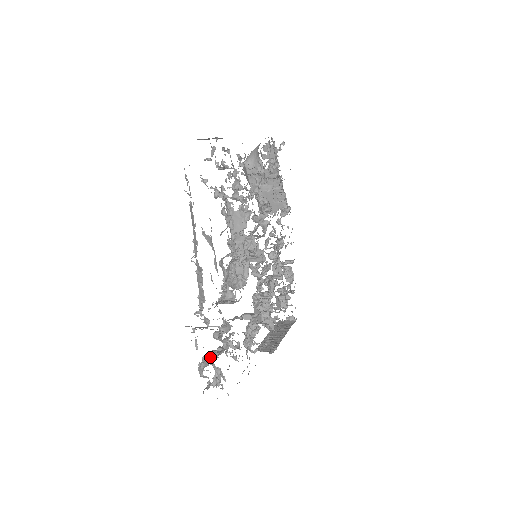
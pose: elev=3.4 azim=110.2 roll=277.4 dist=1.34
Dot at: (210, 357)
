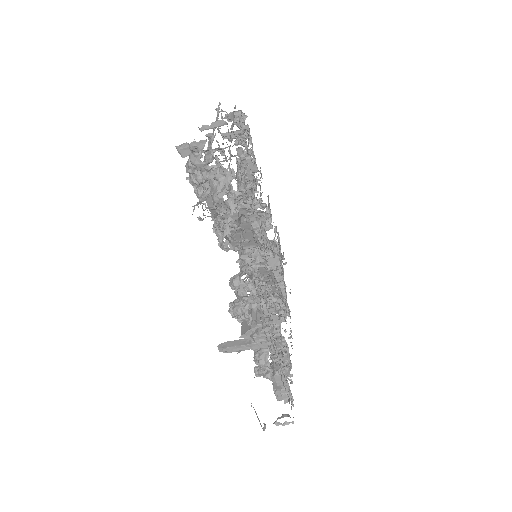
Dot at: (198, 194)
